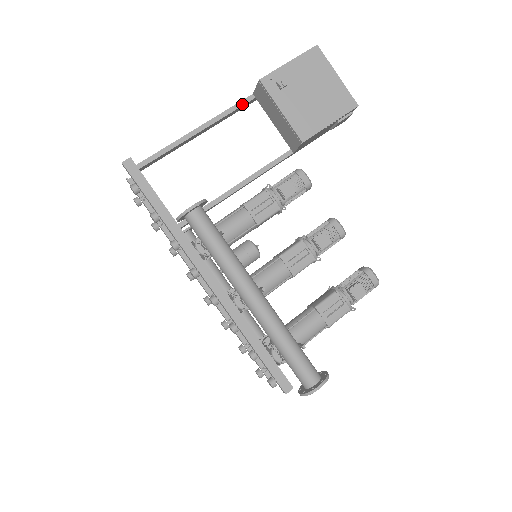
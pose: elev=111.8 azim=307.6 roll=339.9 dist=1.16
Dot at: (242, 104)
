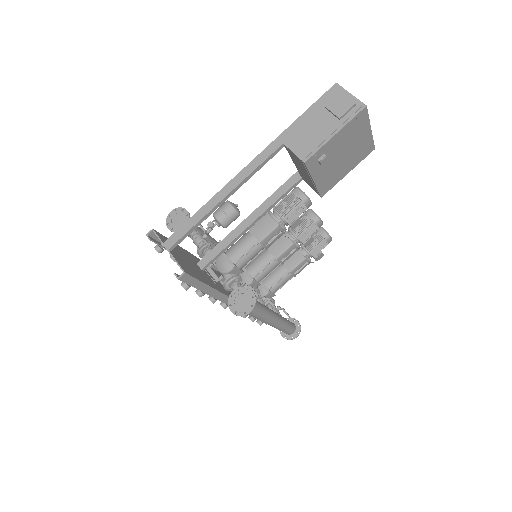
Dot at: (271, 157)
